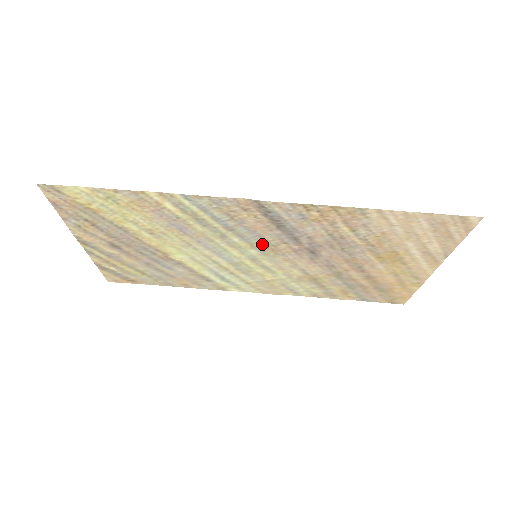
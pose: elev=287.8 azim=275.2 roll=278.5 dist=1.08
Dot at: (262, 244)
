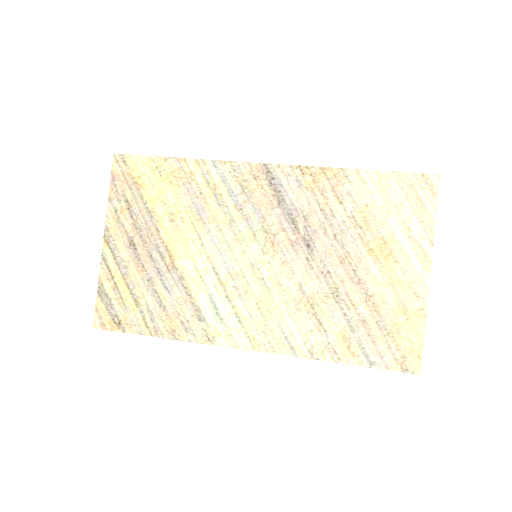
Dot at: (264, 232)
